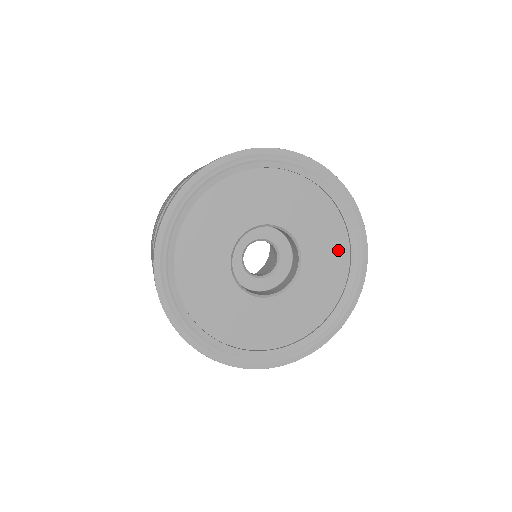
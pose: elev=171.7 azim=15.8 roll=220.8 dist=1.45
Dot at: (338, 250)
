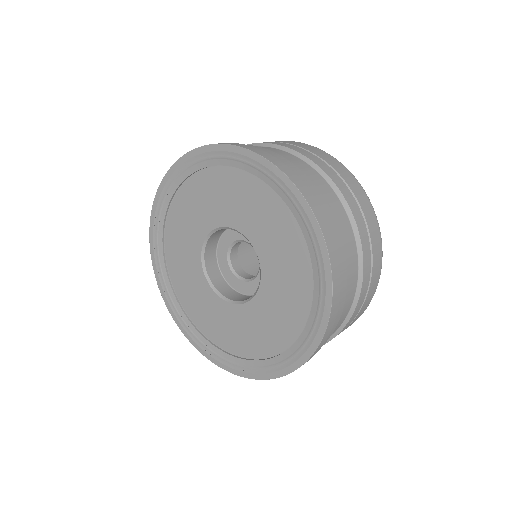
Dot at: (299, 300)
